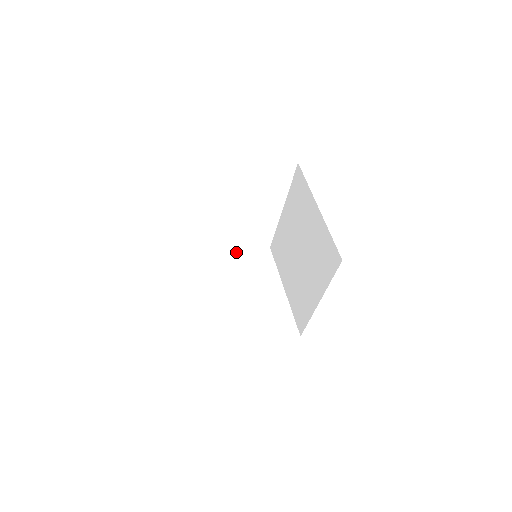
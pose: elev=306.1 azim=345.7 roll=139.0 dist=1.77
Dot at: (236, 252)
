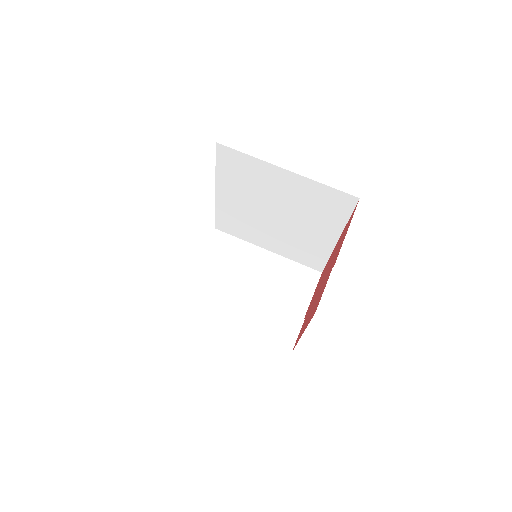
Dot at: (199, 262)
